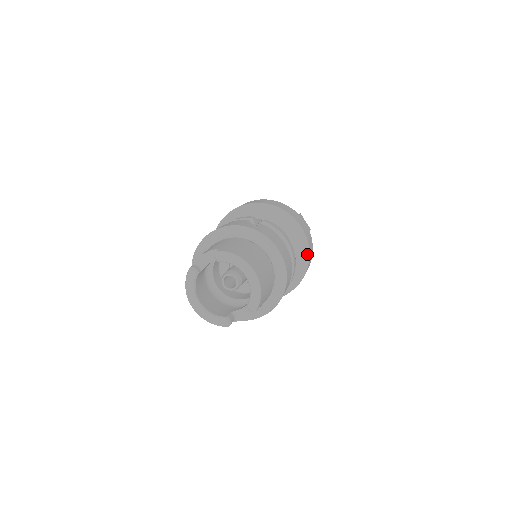
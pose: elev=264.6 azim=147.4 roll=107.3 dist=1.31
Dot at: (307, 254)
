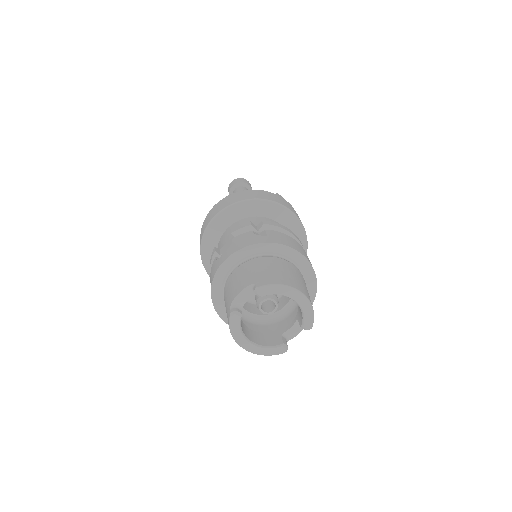
Dot at: (304, 235)
